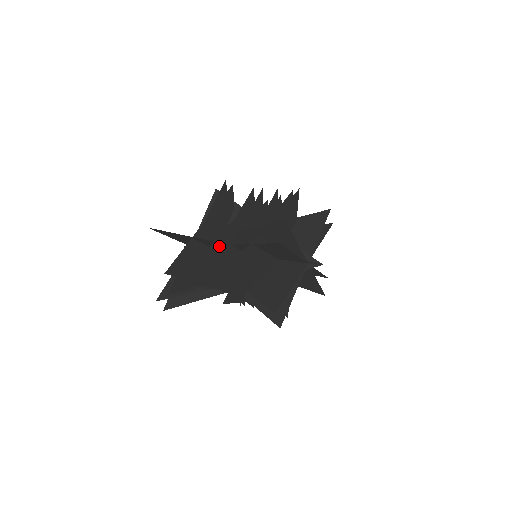
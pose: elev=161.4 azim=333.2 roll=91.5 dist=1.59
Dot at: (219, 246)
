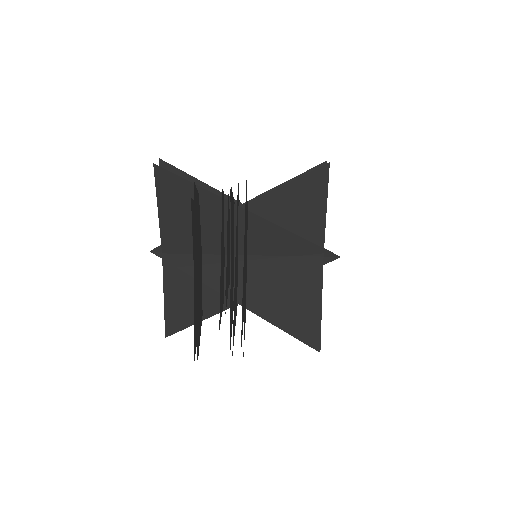
Dot at: (234, 305)
